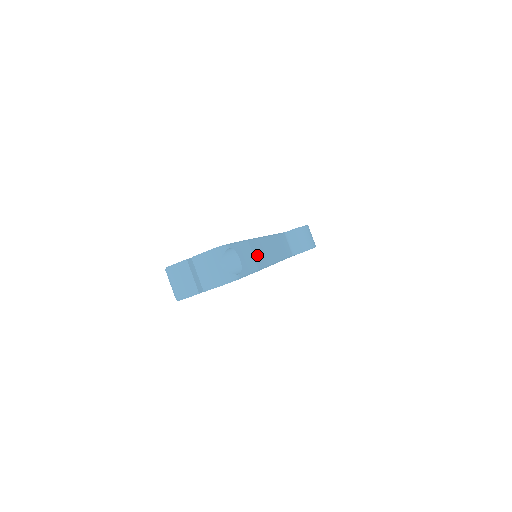
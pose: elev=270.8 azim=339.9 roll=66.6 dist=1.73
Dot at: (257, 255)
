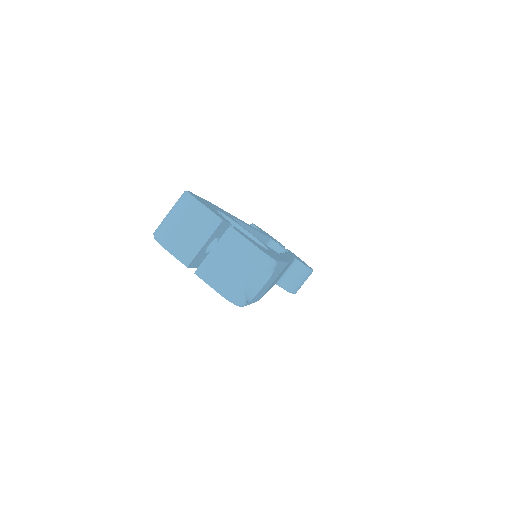
Dot at: occluded
